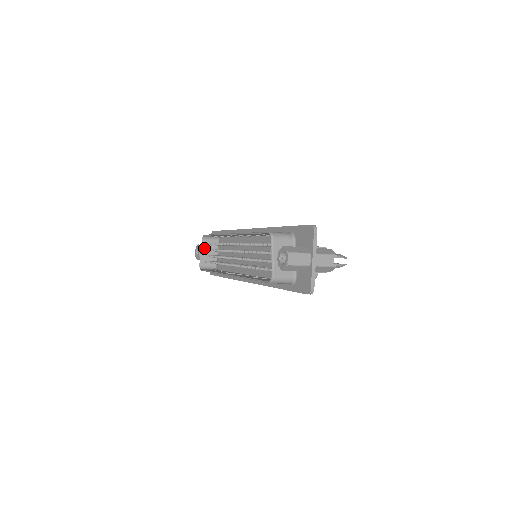
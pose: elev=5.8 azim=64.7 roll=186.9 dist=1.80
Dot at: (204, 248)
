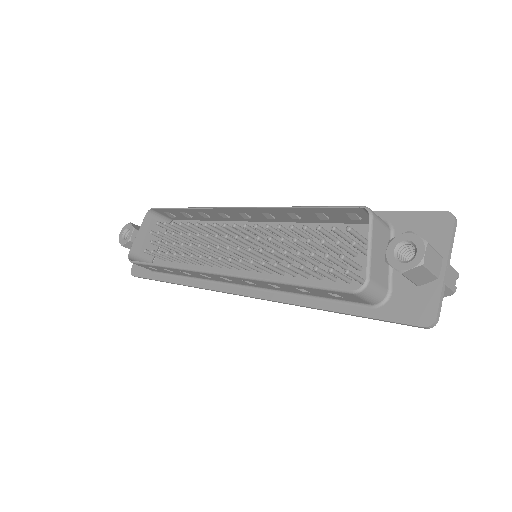
Dot at: (144, 229)
